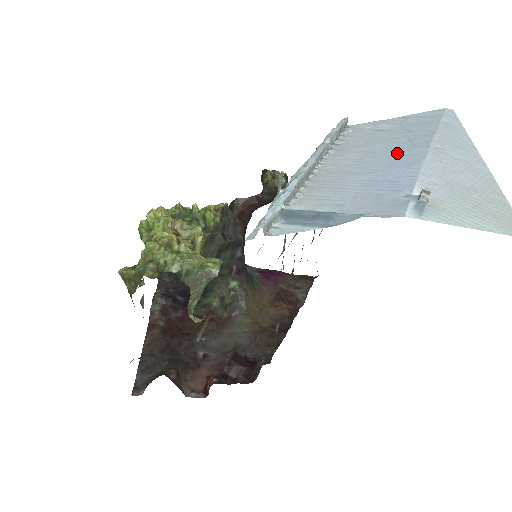
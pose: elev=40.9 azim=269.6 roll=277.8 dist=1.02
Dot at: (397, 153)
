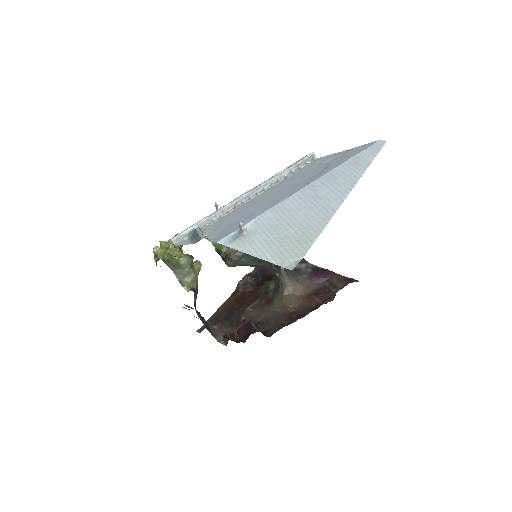
Dot at: (290, 189)
